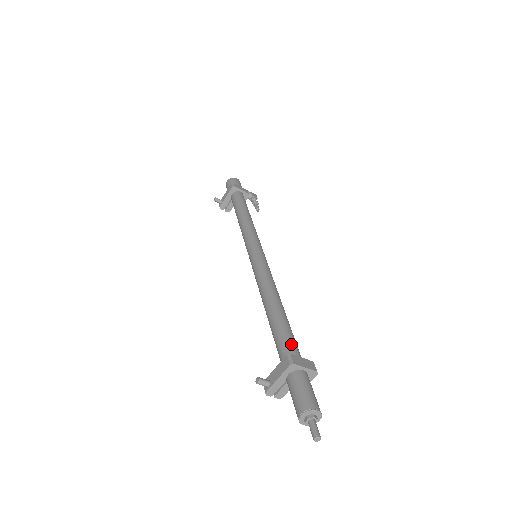
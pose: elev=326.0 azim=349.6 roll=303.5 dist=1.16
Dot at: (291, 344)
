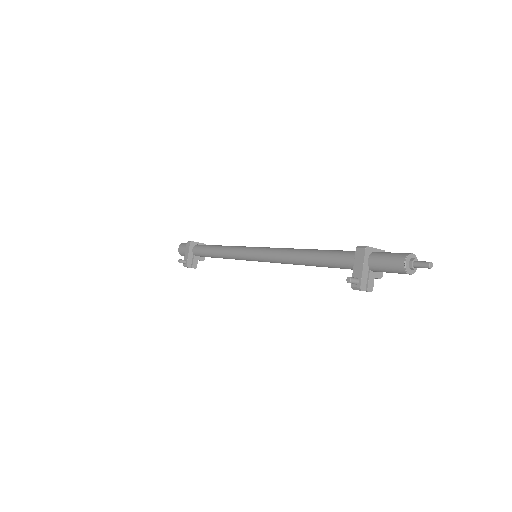
Dot at: (349, 251)
